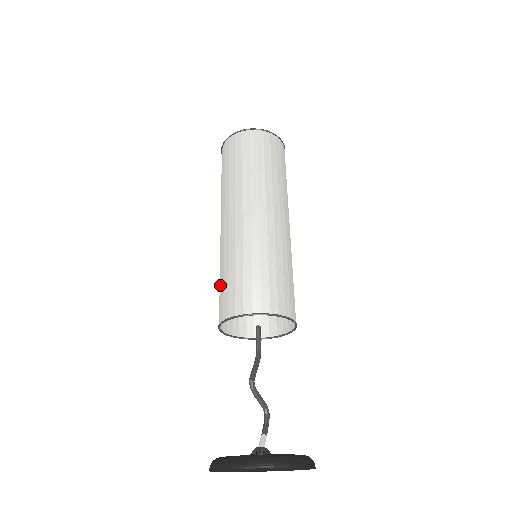
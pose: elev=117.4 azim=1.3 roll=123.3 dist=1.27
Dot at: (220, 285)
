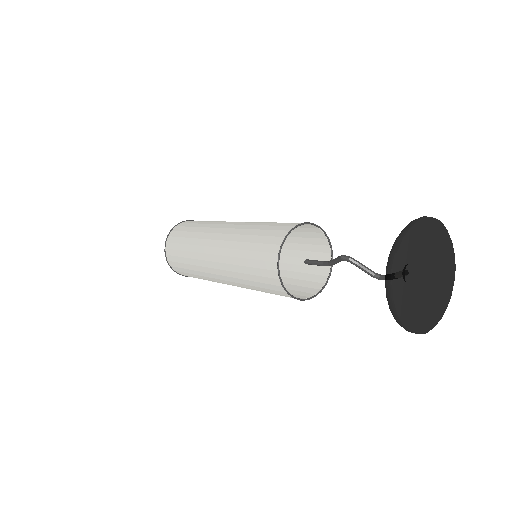
Dot at: (250, 261)
